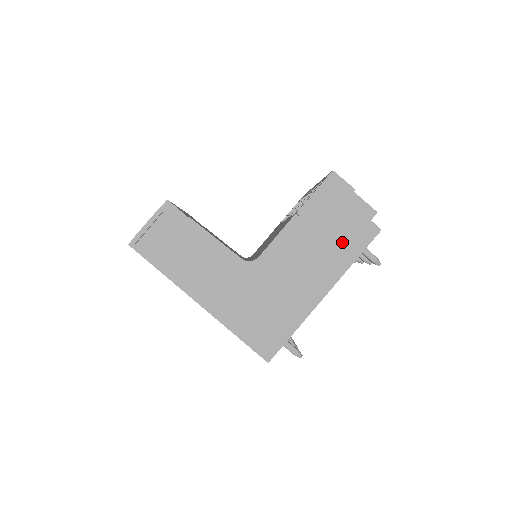
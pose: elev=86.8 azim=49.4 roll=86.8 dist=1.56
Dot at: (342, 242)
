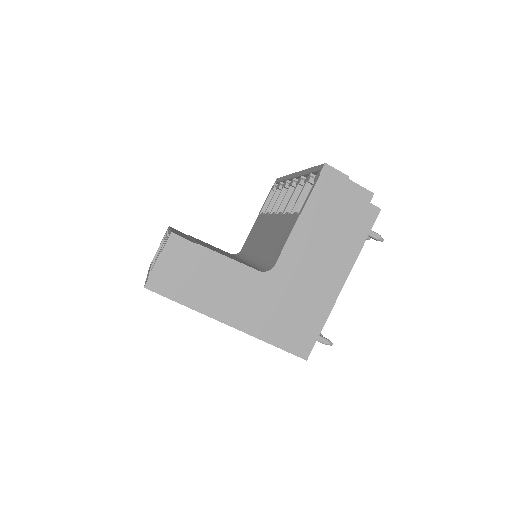
Dot at: (348, 230)
